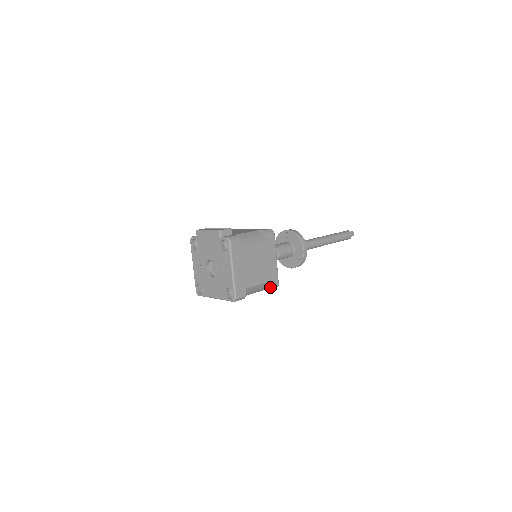
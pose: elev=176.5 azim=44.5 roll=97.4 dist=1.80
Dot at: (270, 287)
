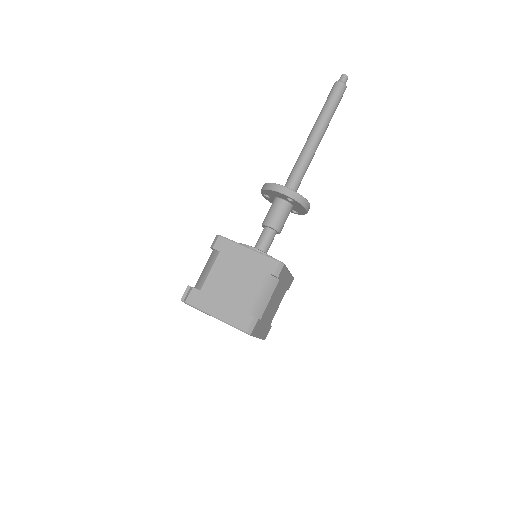
Dot at: (272, 275)
